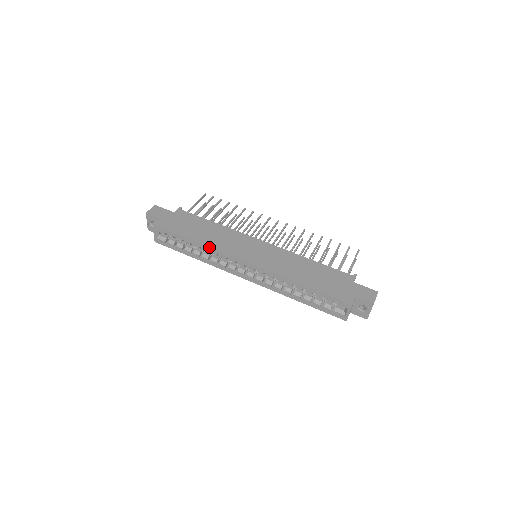
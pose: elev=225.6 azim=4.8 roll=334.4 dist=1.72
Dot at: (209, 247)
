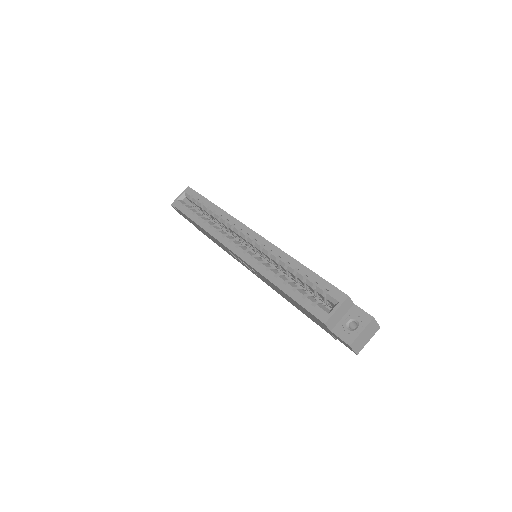
Dot at: (225, 211)
